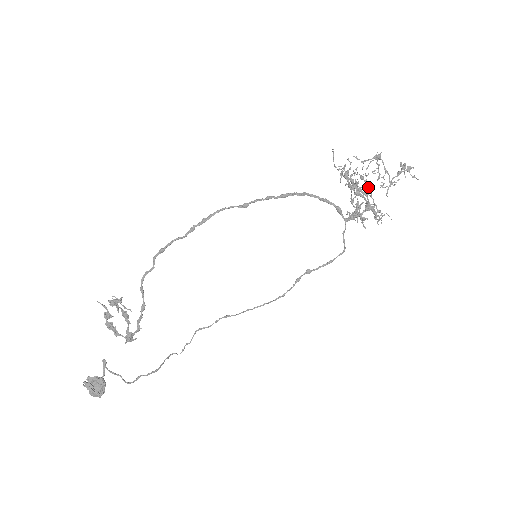
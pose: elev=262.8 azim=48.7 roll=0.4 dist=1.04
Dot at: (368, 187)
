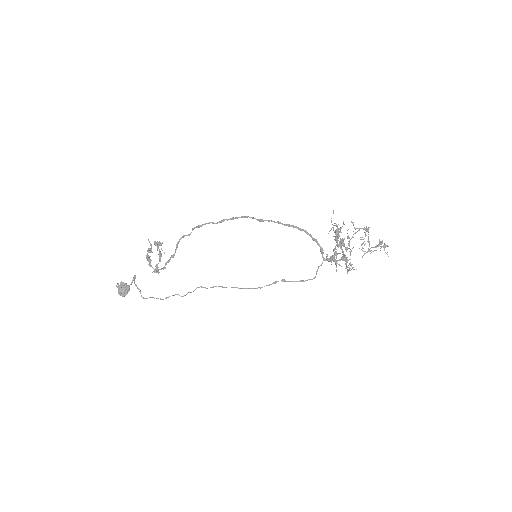
Dot at: (349, 245)
